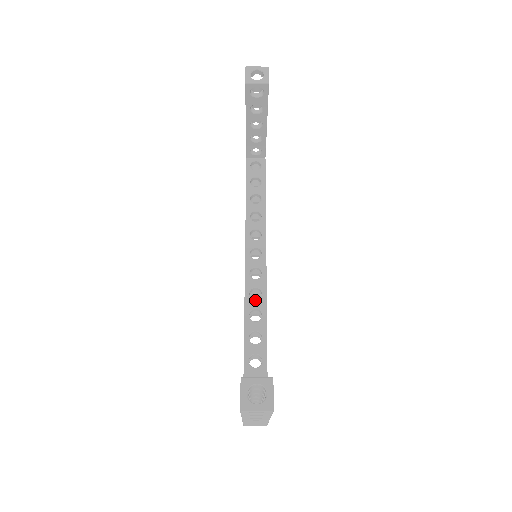
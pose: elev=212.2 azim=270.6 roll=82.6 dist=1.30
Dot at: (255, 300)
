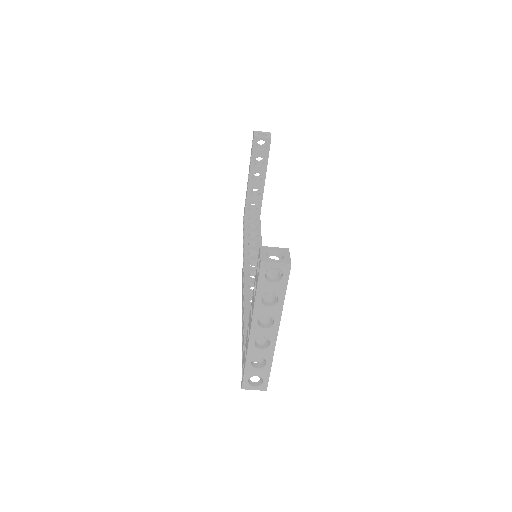
Dot at: occluded
